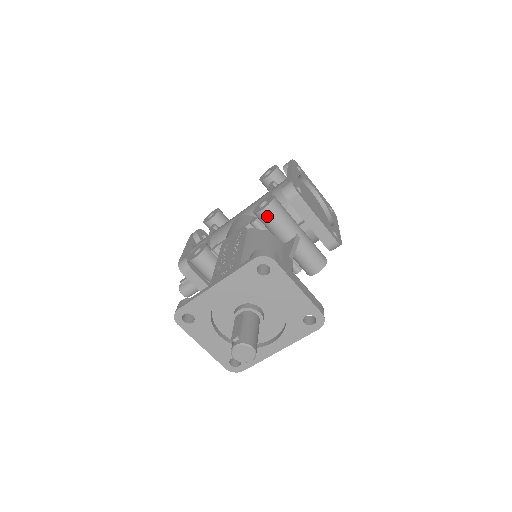
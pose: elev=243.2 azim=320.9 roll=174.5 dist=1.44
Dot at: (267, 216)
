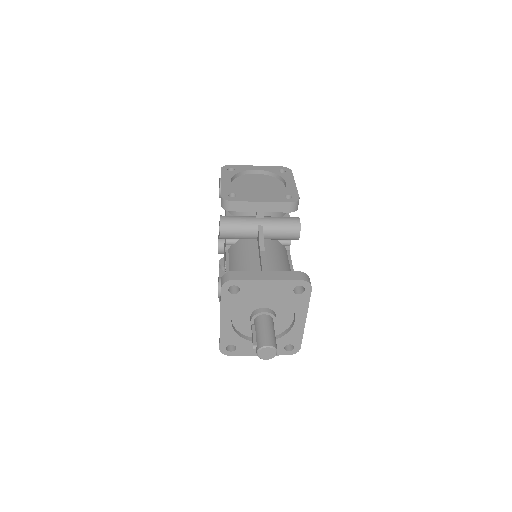
Dot at: (227, 235)
